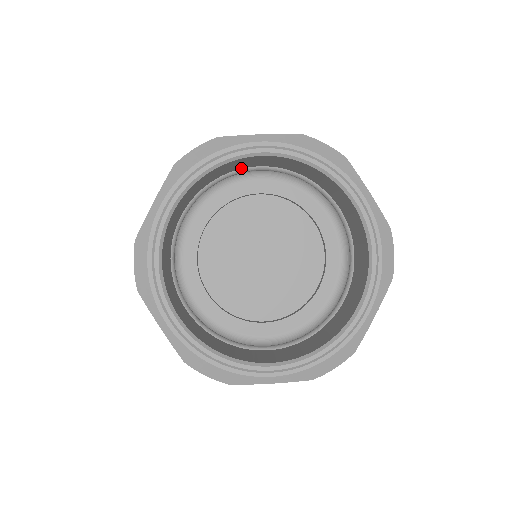
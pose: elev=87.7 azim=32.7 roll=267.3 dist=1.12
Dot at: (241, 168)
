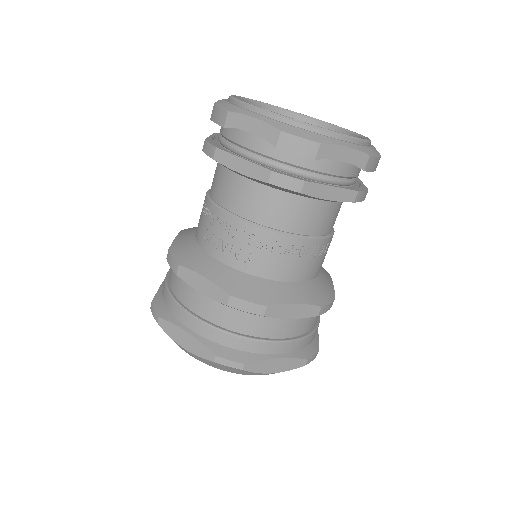
Dot at: occluded
